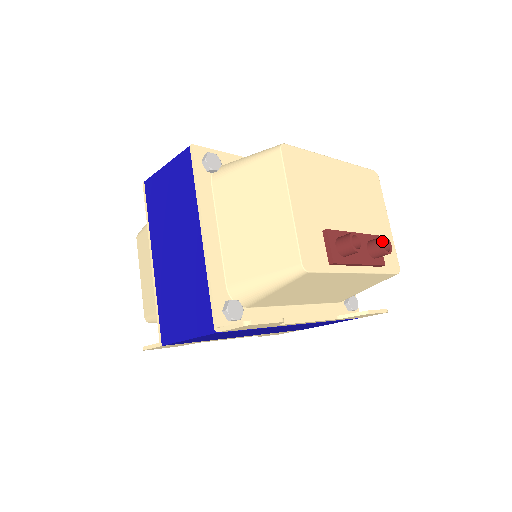
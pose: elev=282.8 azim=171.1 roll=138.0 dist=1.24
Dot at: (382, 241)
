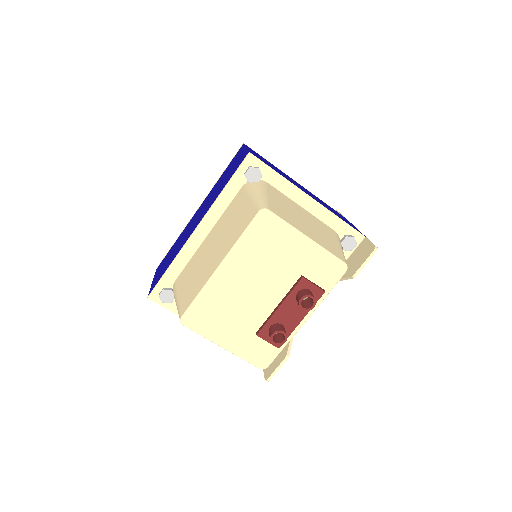
Dot at: (301, 306)
